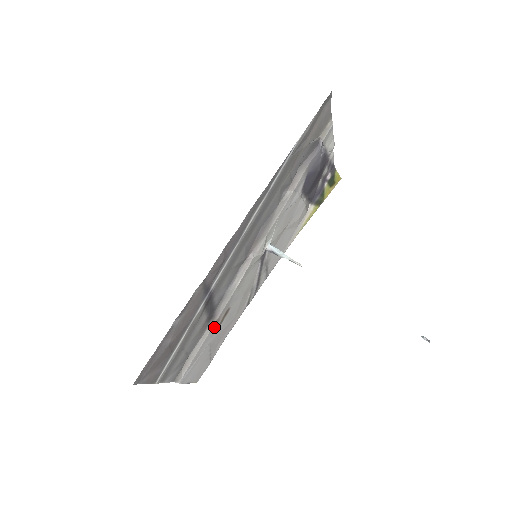
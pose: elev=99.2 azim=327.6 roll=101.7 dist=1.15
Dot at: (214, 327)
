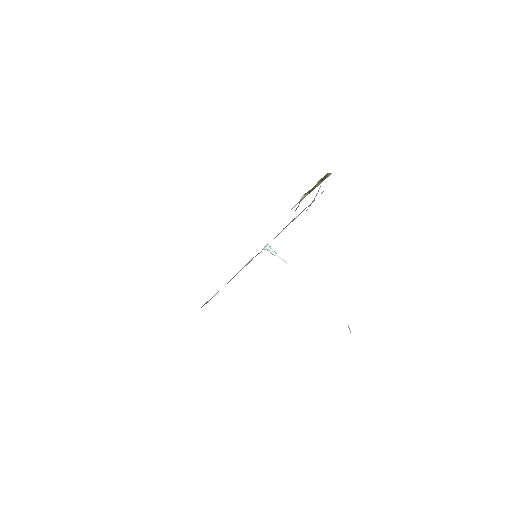
Dot at: occluded
